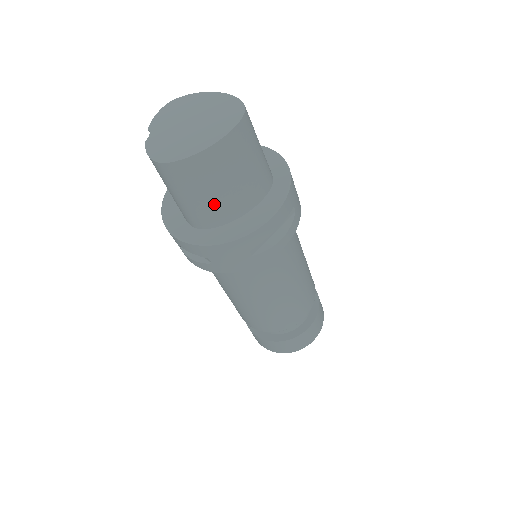
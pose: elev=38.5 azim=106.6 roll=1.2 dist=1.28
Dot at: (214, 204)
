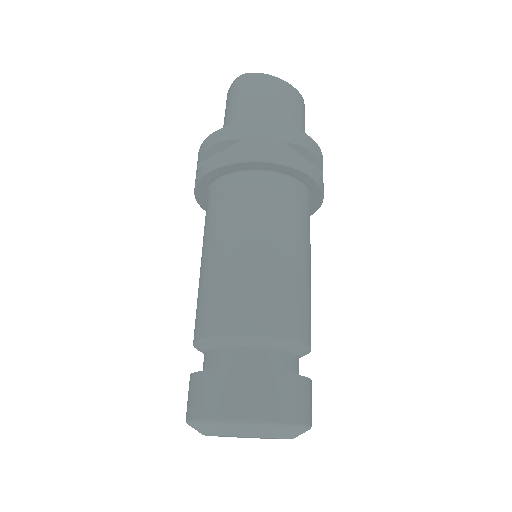
Dot at: (267, 114)
